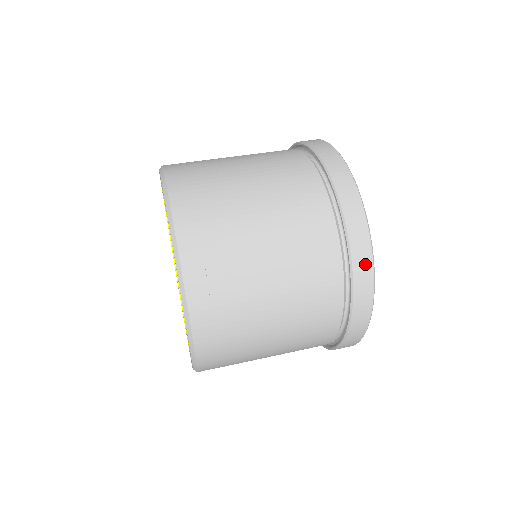
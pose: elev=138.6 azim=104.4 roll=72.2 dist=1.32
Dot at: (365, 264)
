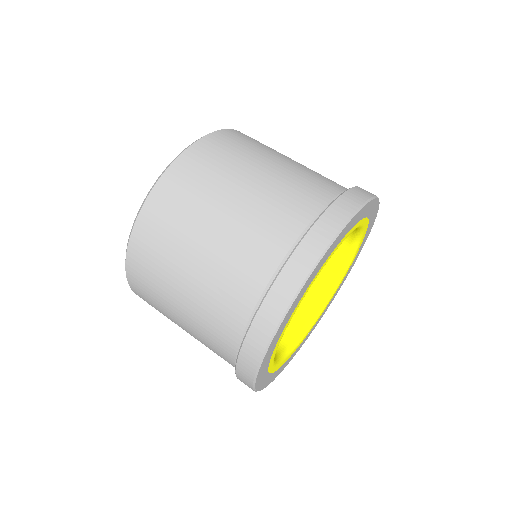
Dot at: (252, 358)
